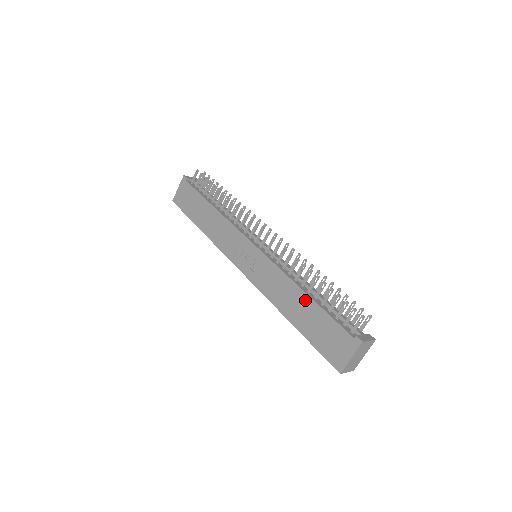
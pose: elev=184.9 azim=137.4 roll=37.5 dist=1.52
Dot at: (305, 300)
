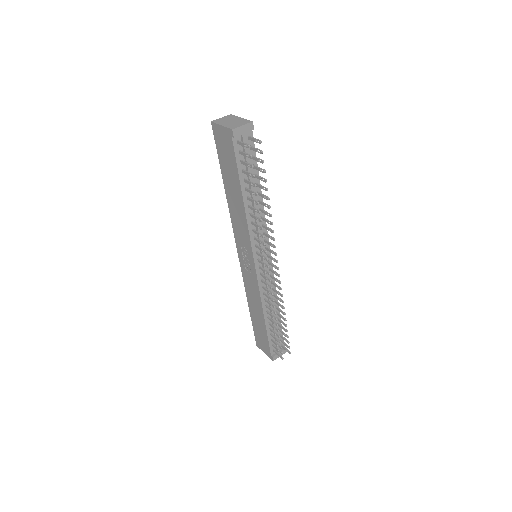
Dot at: (262, 320)
